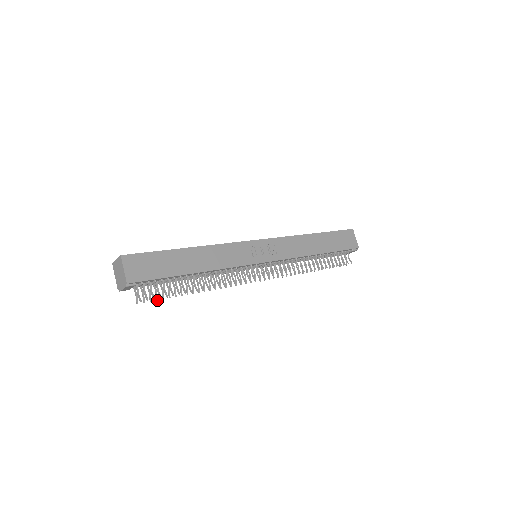
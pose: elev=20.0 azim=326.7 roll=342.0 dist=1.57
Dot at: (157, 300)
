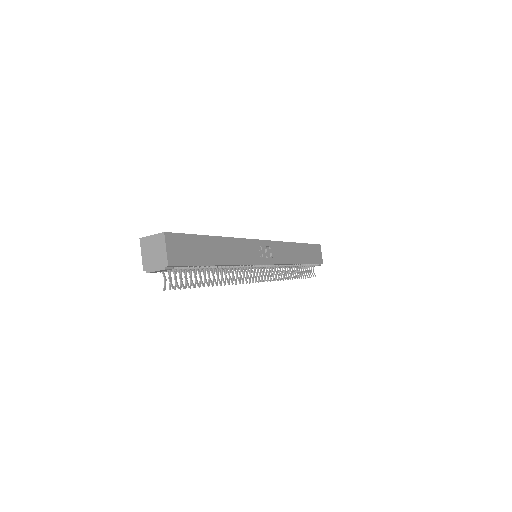
Dot at: (180, 289)
